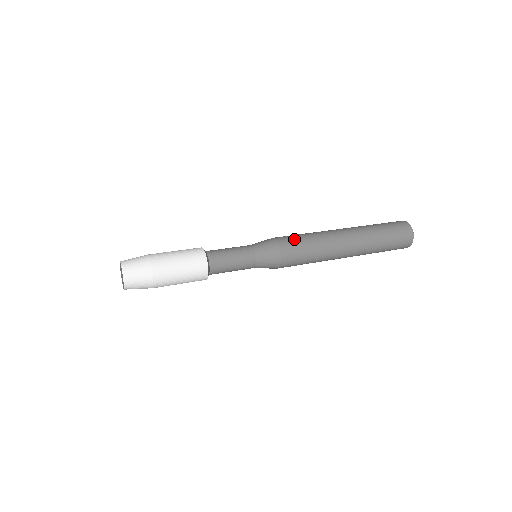
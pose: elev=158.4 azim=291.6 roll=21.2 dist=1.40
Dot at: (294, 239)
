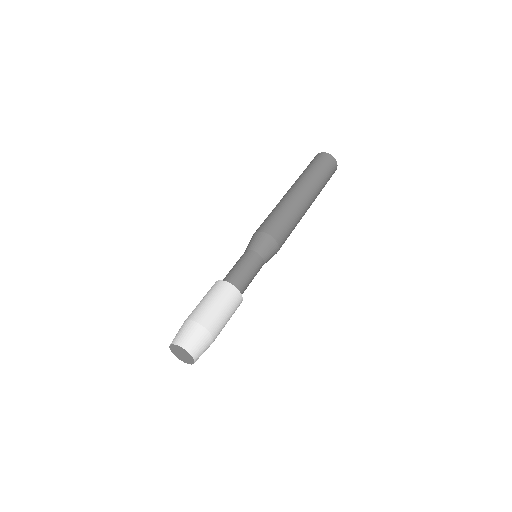
Dot at: (270, 221)
